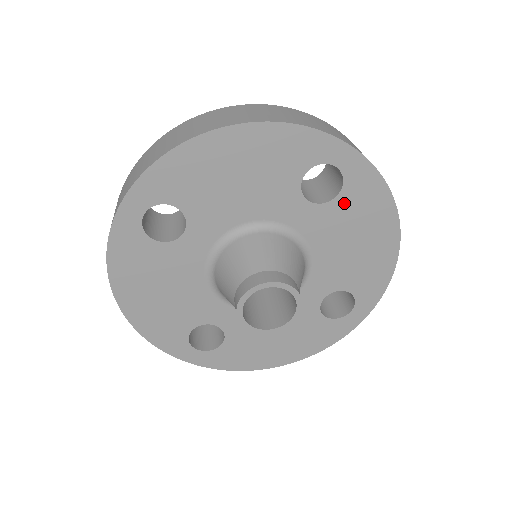
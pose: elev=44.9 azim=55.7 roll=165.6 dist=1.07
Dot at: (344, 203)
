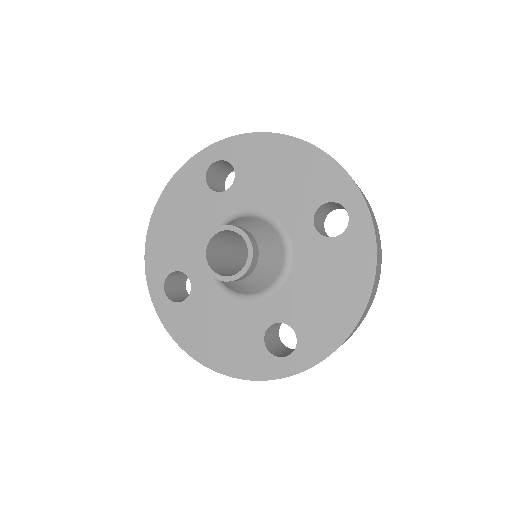
Dot at: (337, 247)
